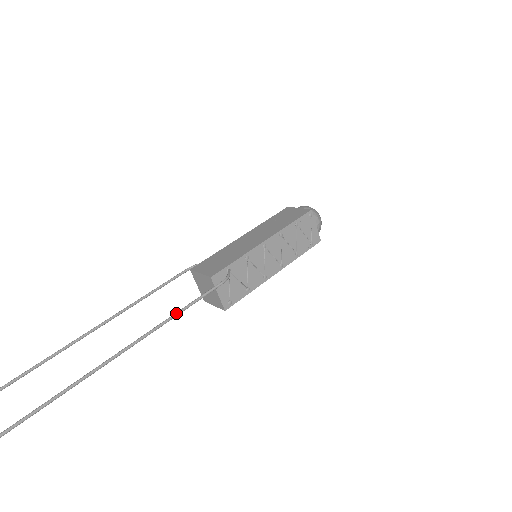
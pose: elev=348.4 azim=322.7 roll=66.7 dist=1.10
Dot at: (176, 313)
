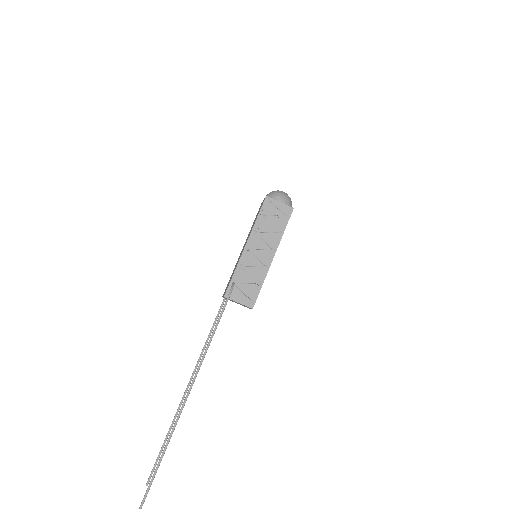
Dot at: (211, 335)
